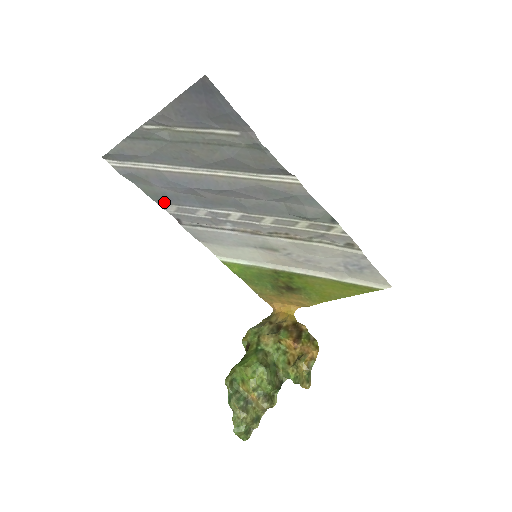
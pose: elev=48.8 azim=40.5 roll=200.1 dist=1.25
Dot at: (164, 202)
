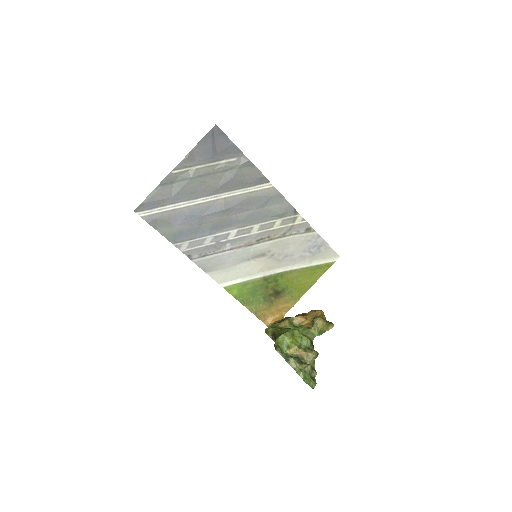
Dot at: (179, 241)
